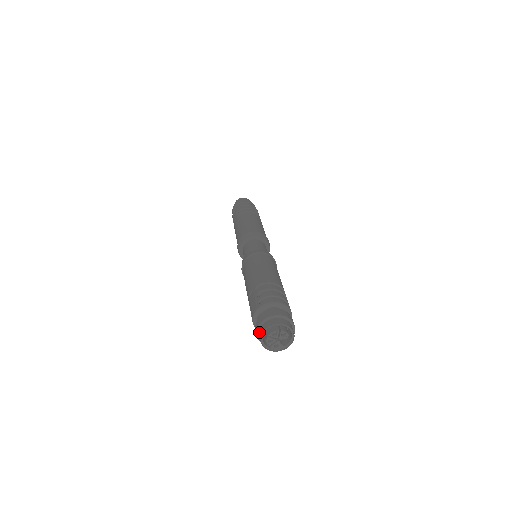
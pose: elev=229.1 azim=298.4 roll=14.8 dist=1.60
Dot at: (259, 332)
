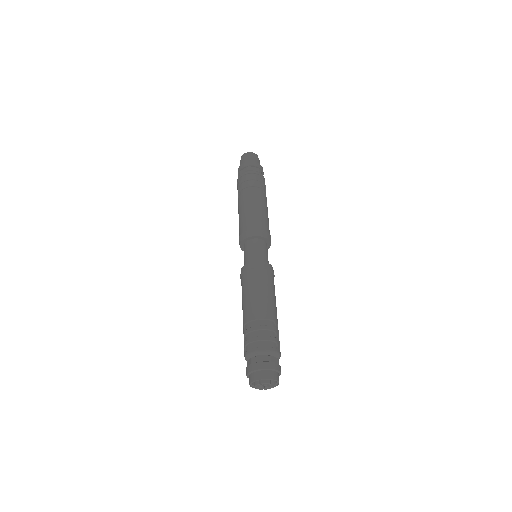
Dot at: occluded
